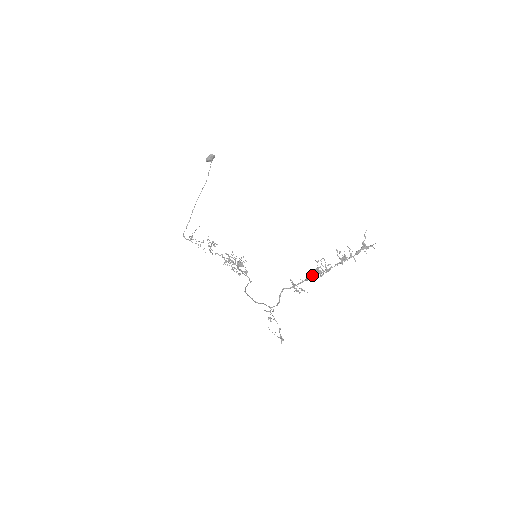
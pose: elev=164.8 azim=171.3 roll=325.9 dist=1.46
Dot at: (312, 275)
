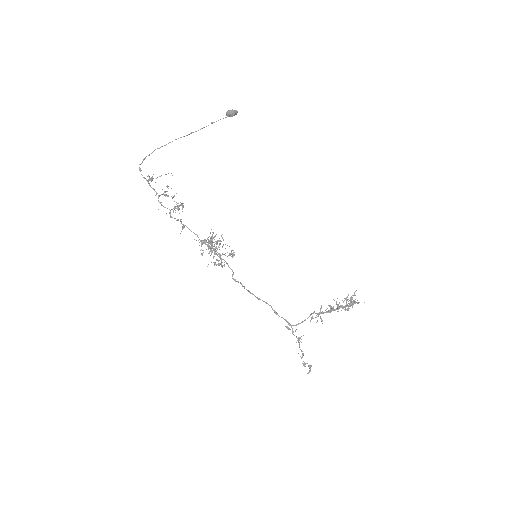
Dot at: (332, 309)
